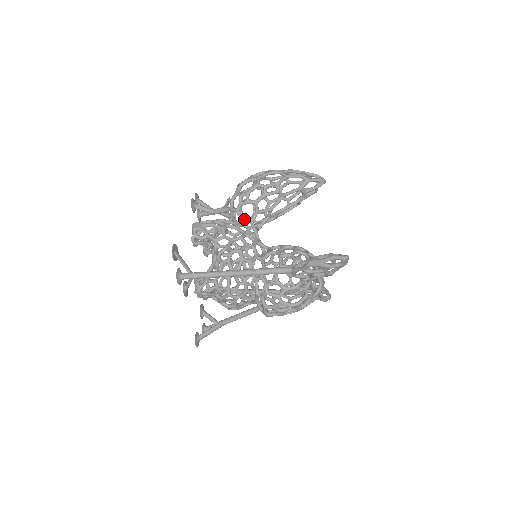
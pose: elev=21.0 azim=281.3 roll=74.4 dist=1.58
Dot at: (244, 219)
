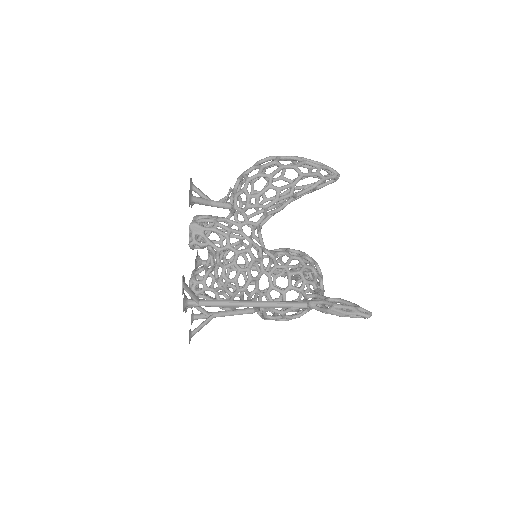
Dot at: (250, 222)
